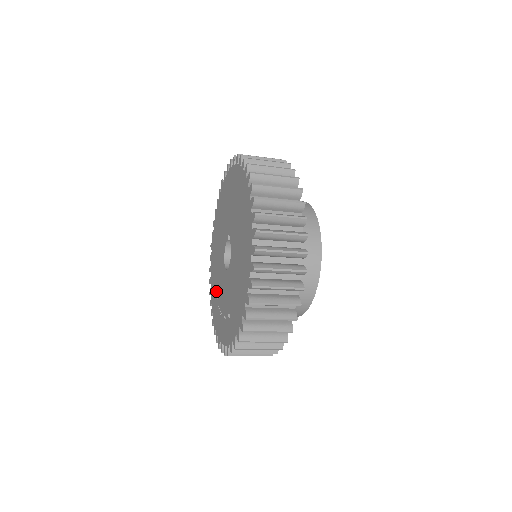
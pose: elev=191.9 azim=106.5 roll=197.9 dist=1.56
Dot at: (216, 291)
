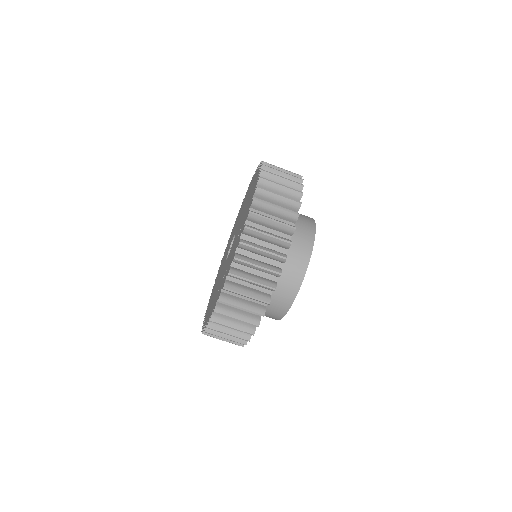
Dot at: (217, 291)
